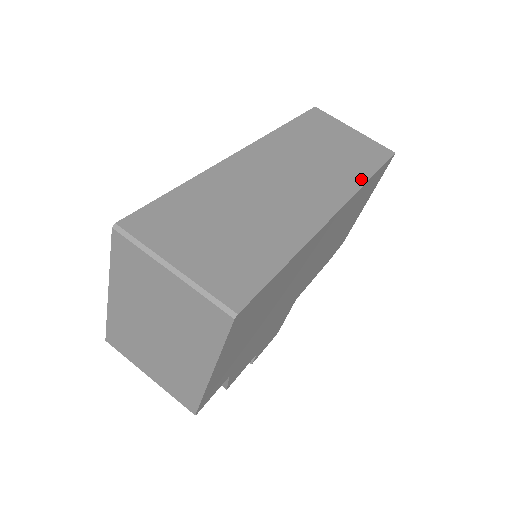
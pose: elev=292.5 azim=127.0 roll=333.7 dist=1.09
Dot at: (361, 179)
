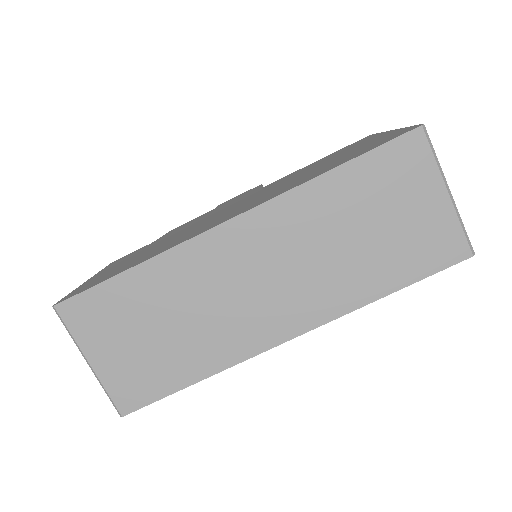
Dot at: (365, 297)
